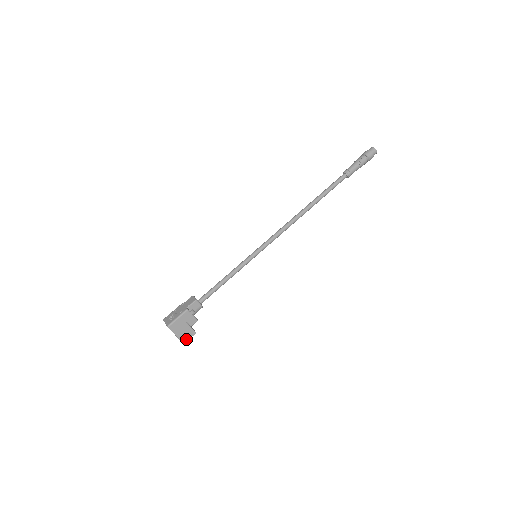
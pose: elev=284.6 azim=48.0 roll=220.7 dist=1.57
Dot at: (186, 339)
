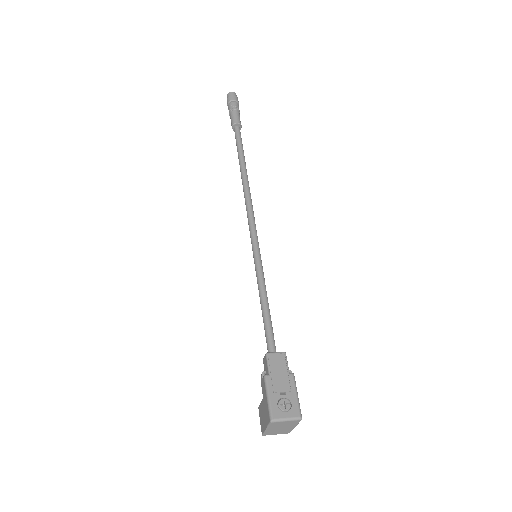
Dot at: occluded
